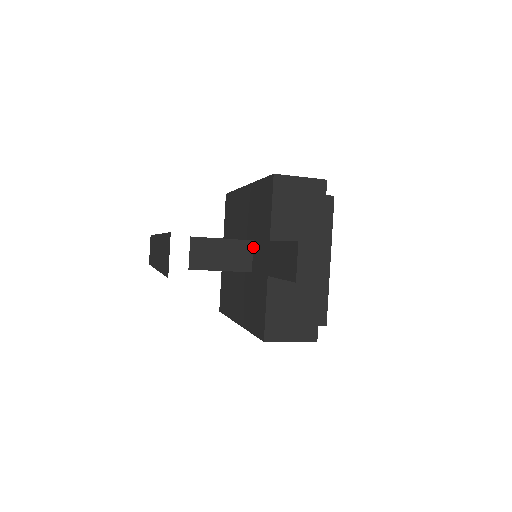
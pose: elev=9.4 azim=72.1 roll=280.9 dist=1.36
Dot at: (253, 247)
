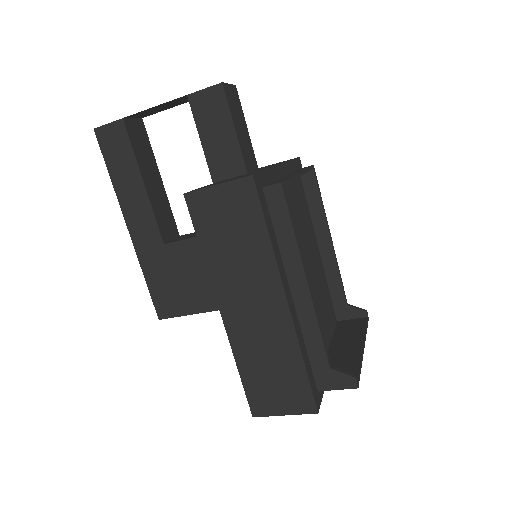
Dot at: occluded
